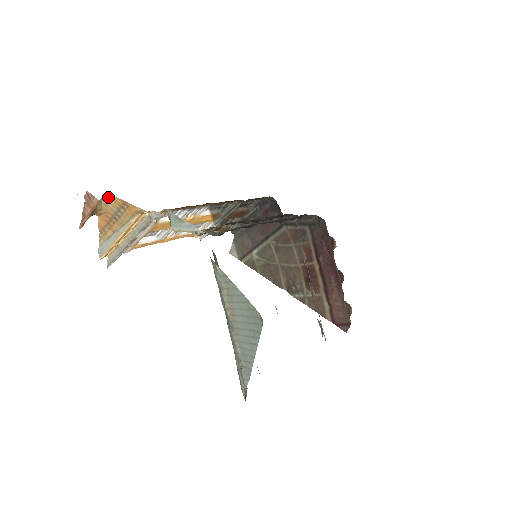
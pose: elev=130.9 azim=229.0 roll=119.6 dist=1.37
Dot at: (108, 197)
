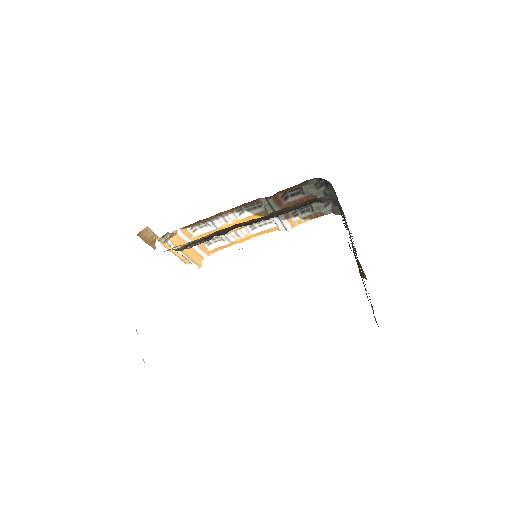
Dot at: occluded
